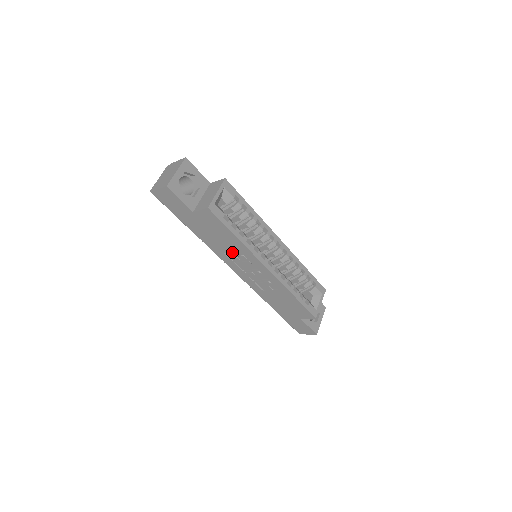
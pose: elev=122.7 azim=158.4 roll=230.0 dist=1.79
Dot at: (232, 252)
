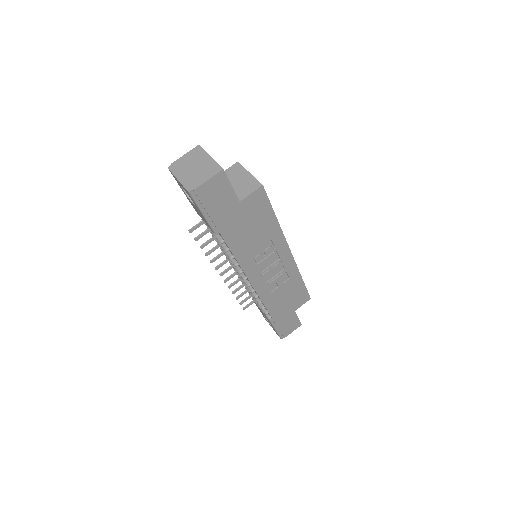
Dot at: (259, 249)
